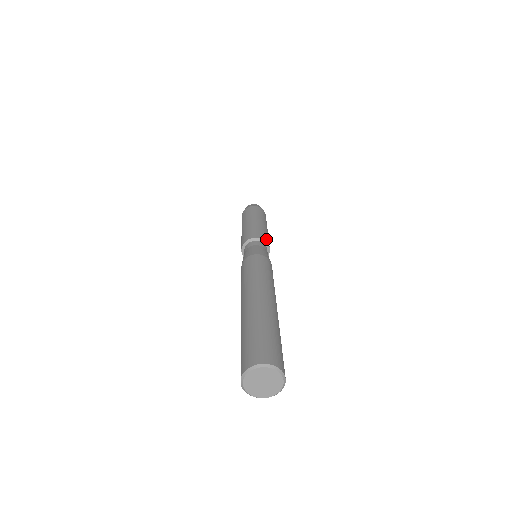
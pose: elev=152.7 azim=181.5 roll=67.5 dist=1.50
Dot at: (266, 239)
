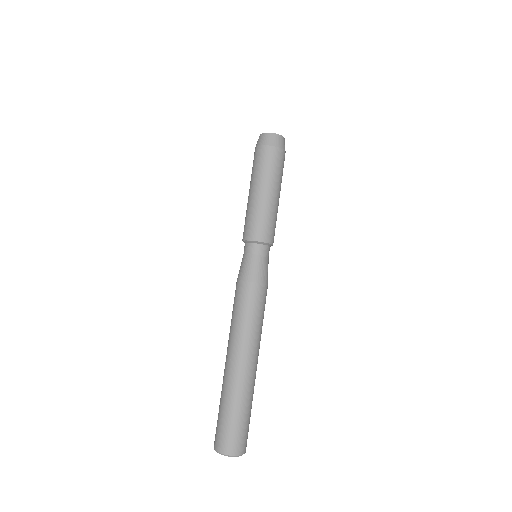
Dot at: occluded
